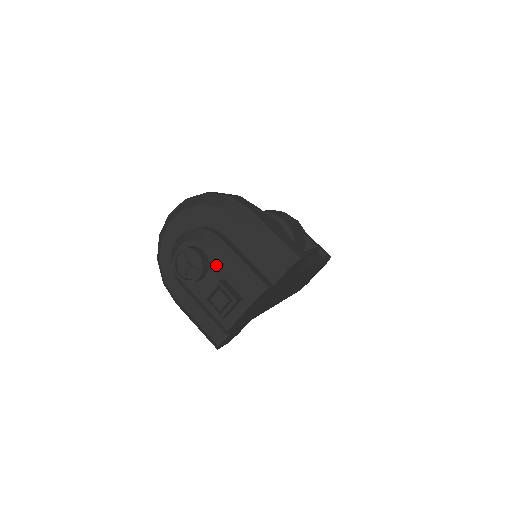
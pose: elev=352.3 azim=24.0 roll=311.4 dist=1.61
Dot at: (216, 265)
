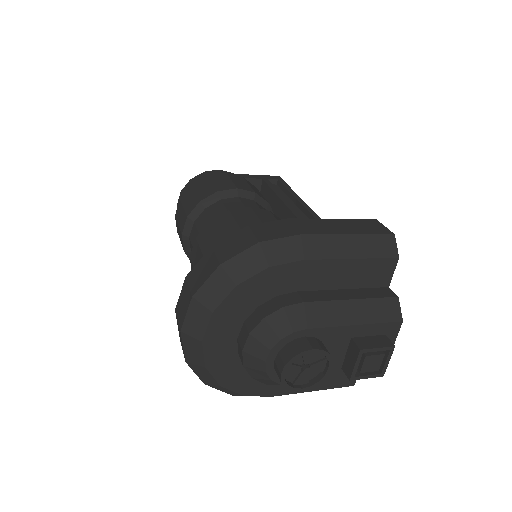
Dot at: (332, 335)
